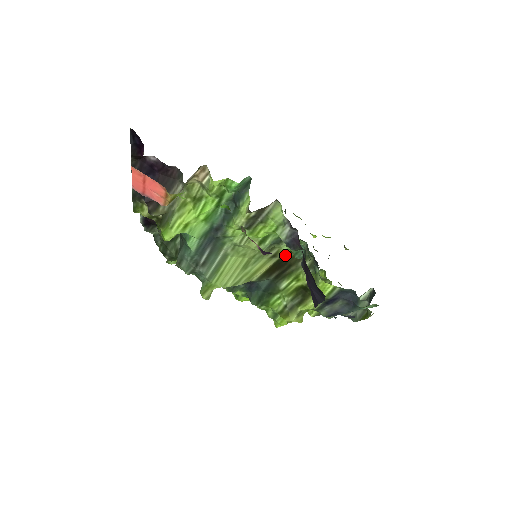
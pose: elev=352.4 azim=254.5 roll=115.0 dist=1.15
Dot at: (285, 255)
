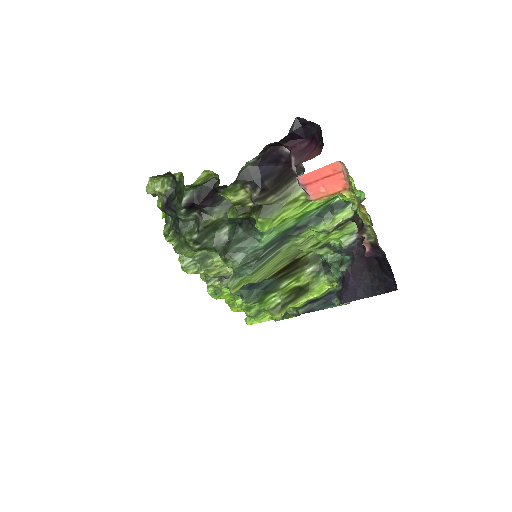
Dot at: (298, 258)
